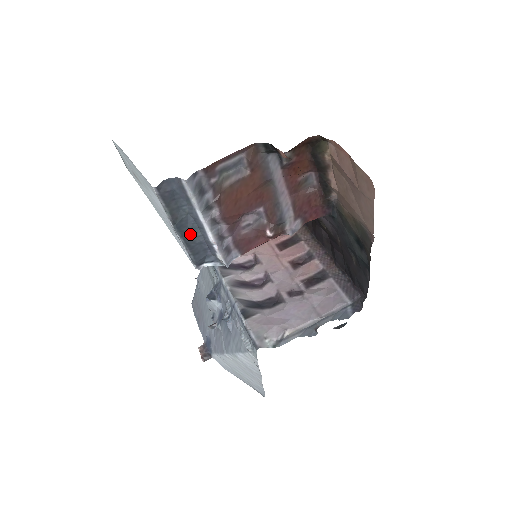
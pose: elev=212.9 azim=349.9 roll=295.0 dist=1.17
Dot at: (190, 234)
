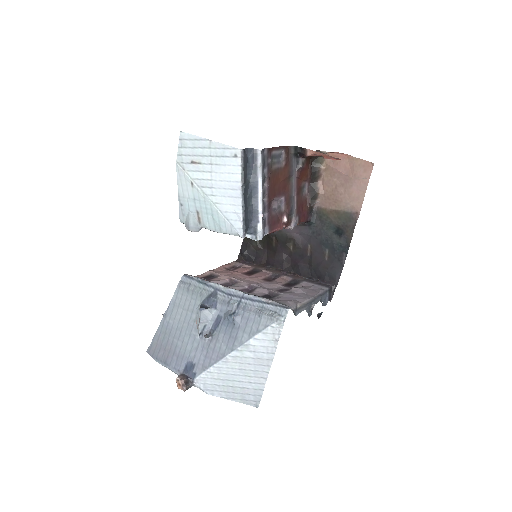
Dot at: (247, 201)
